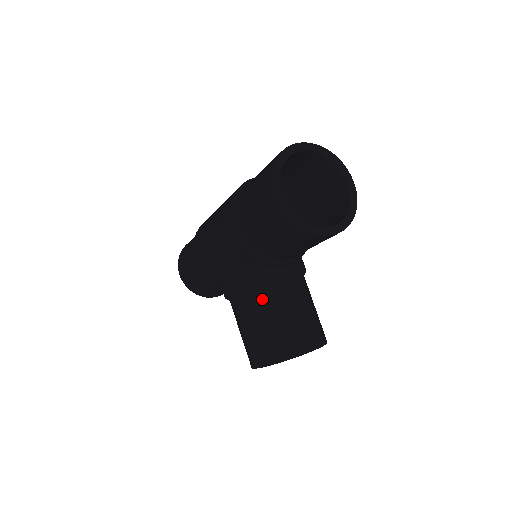
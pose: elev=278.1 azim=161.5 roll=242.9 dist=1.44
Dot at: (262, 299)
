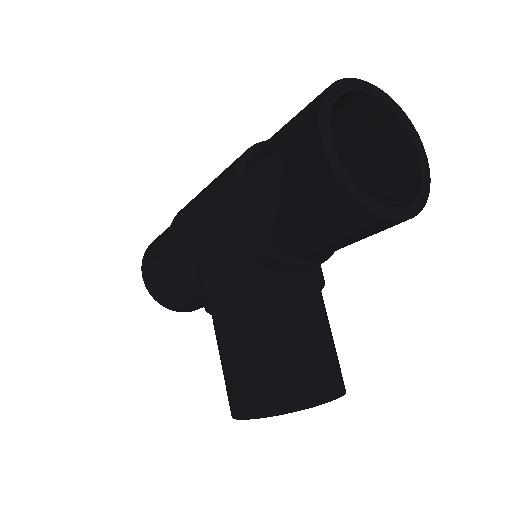
Dot at: (263, 315)
